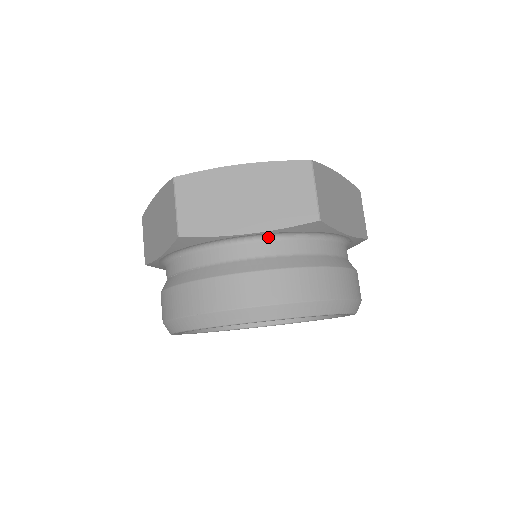
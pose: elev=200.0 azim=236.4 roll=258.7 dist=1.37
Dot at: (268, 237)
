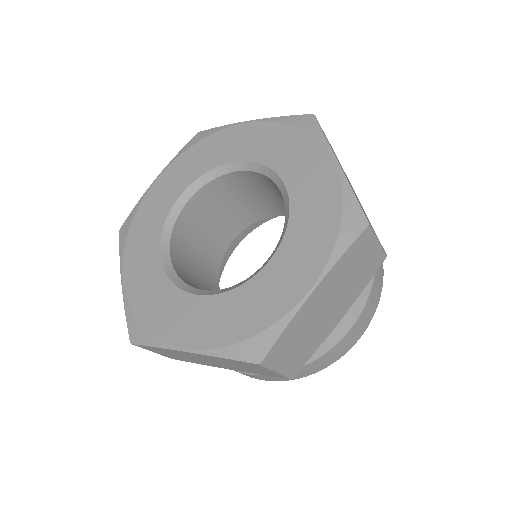
Dot at: occluded
